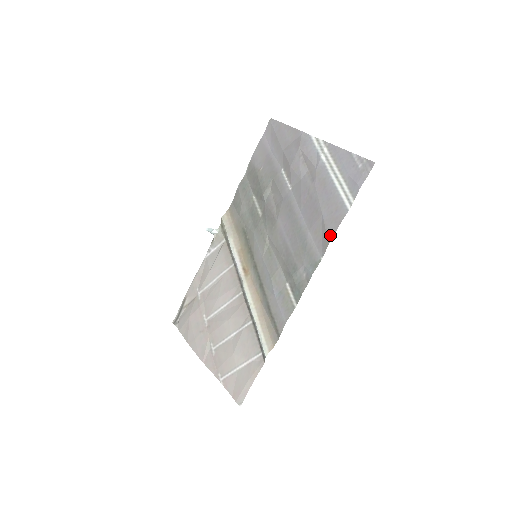
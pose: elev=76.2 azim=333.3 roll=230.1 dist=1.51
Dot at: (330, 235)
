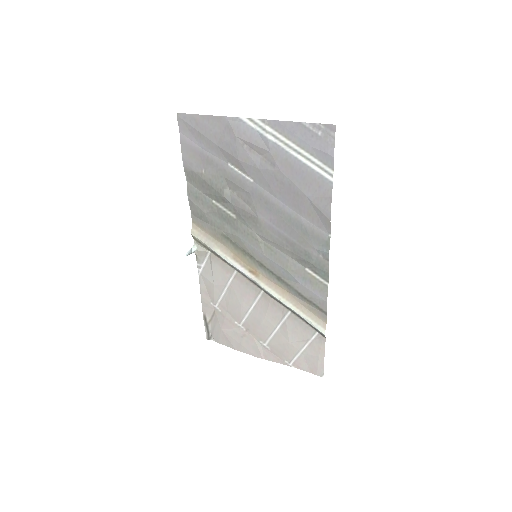
Dot at: (327, 213)
